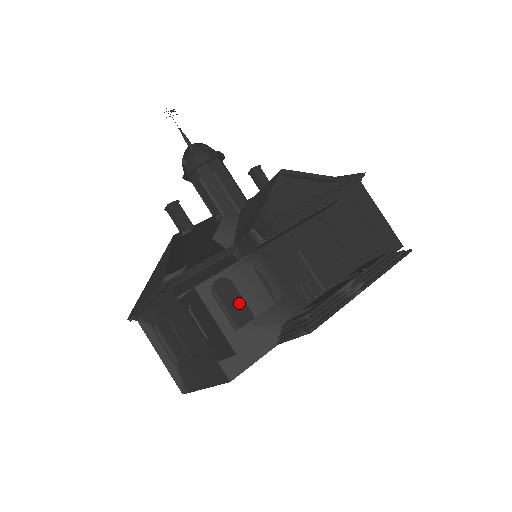
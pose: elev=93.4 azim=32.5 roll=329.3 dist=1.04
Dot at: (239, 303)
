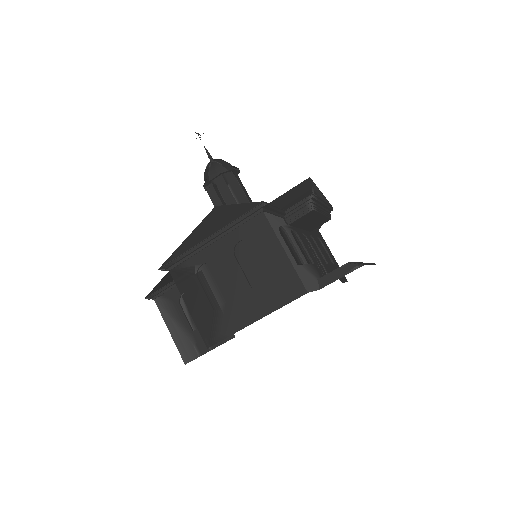
Dot at: (293, 250)
